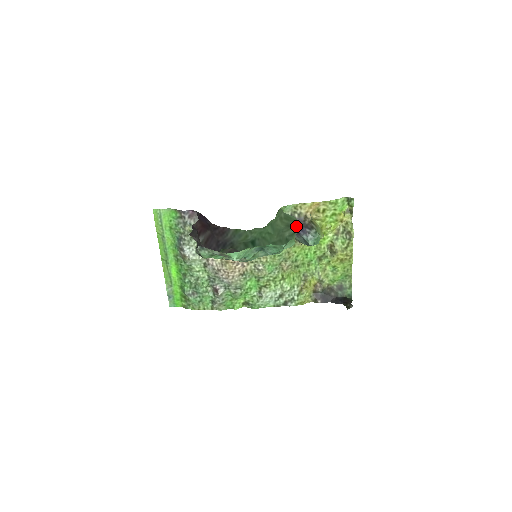
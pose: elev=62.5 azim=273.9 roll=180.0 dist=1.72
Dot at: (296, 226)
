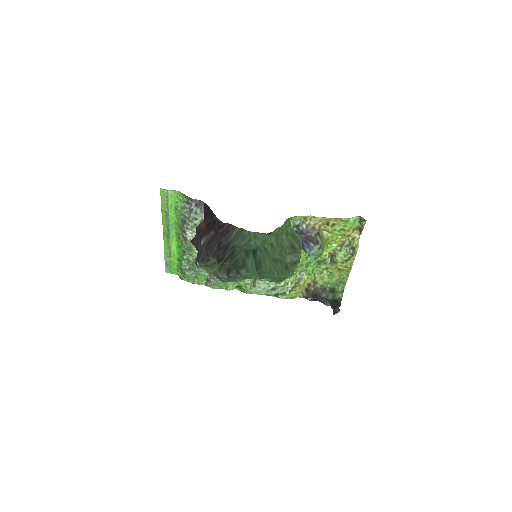
Dot at: (299, 253)
